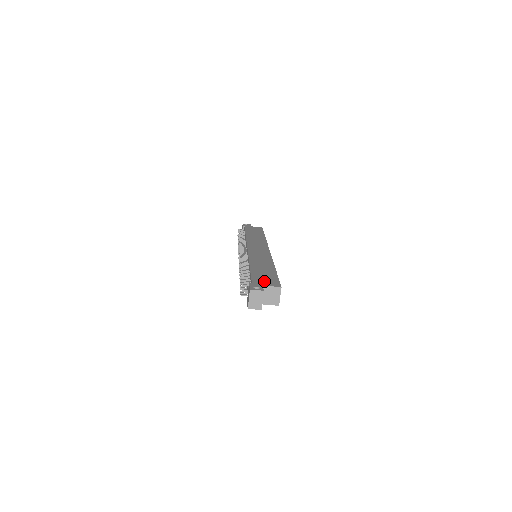
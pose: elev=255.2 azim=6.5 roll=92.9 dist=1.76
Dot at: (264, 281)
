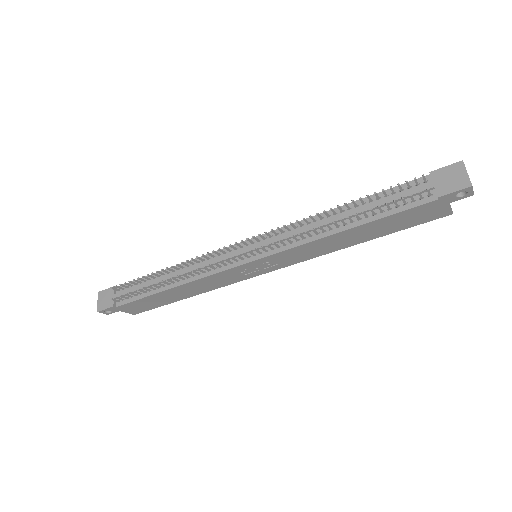
Dot at: occluded
